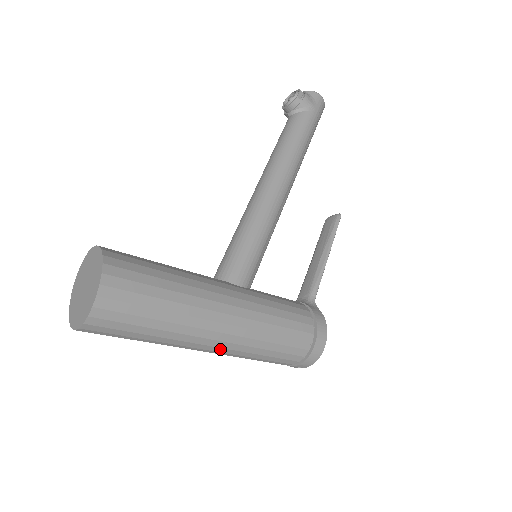
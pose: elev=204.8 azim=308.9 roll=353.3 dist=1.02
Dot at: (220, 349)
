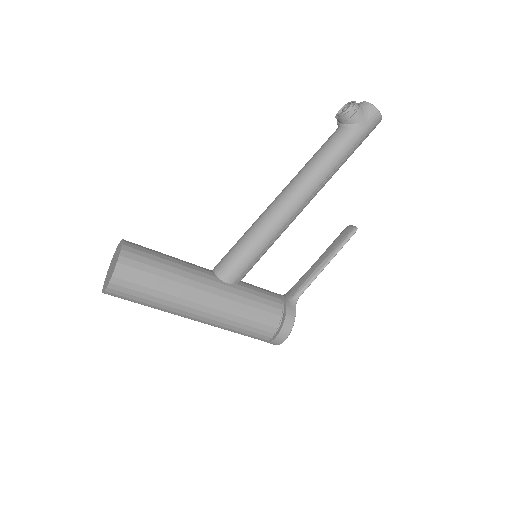
Dot at: occluded
